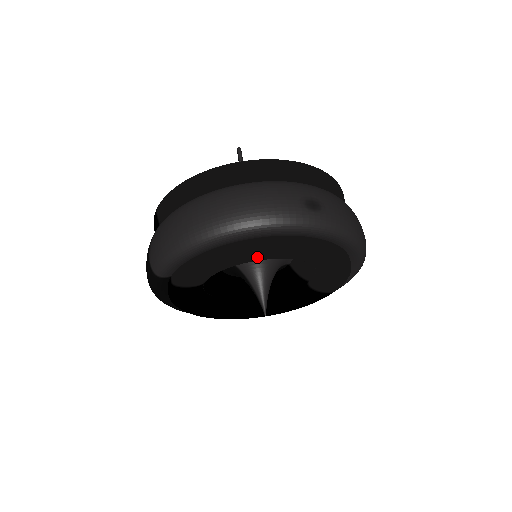
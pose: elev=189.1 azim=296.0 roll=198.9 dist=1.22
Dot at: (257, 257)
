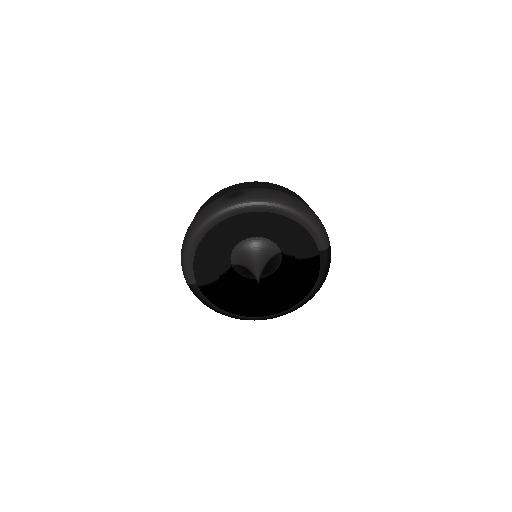
Dot at: (219, 240)
